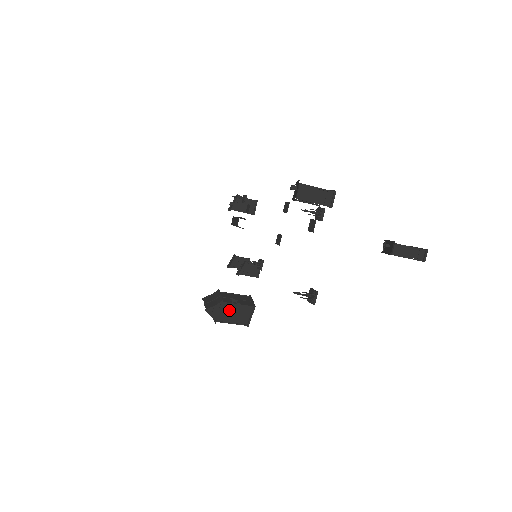
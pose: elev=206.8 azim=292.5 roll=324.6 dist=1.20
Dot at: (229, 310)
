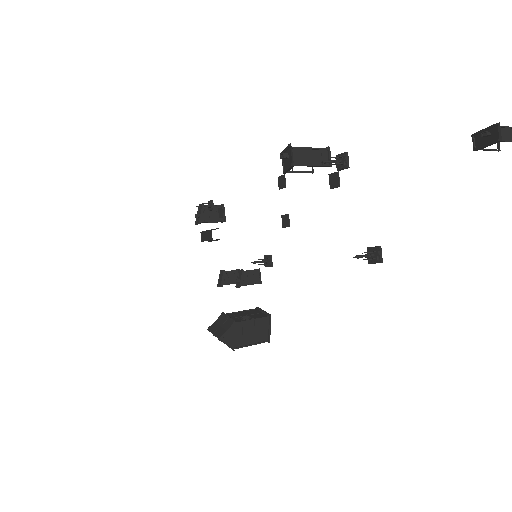
Dot at: (244, 330)
